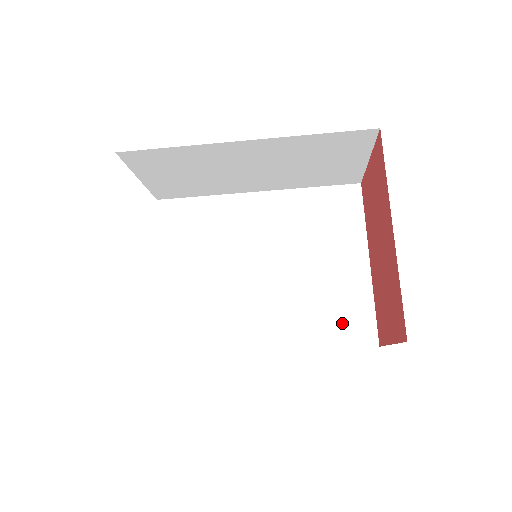
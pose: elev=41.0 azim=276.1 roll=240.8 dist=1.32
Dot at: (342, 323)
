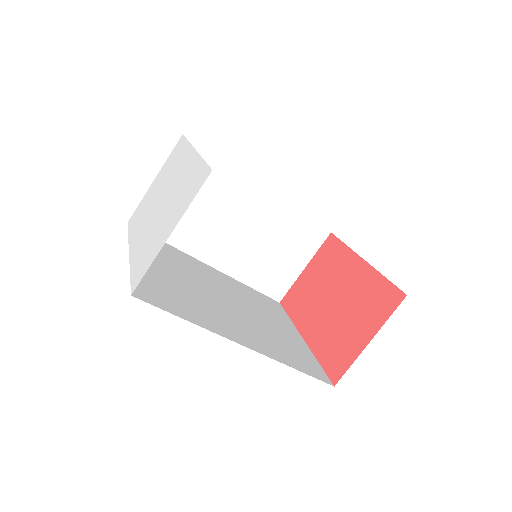
Dot at: (300, 360)
